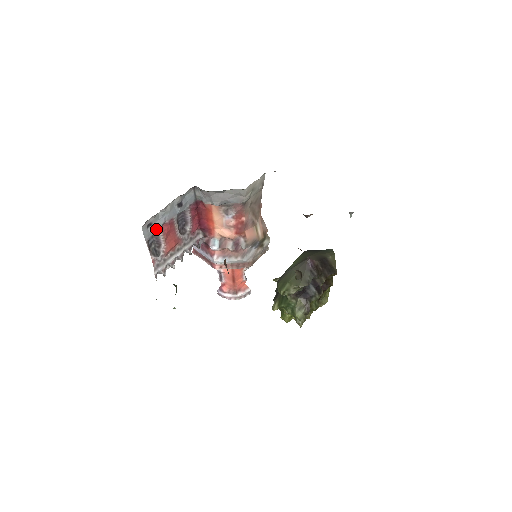
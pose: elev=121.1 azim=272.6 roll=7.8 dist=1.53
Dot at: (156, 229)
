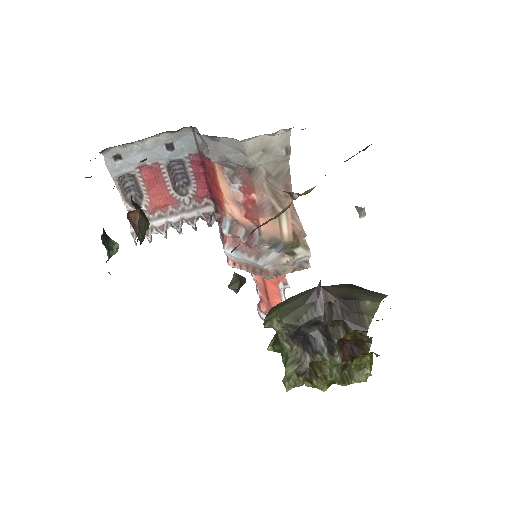
Dot at: (130, 168)
